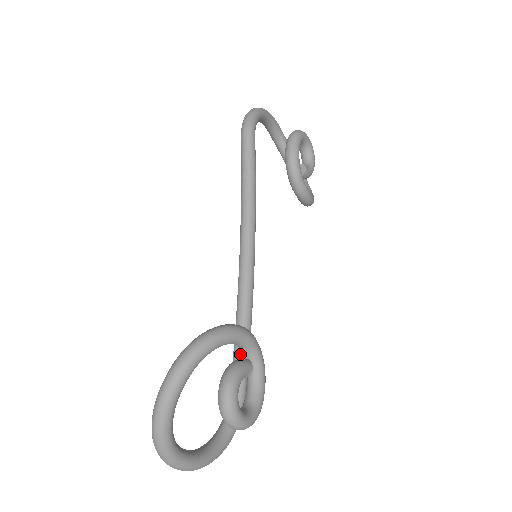
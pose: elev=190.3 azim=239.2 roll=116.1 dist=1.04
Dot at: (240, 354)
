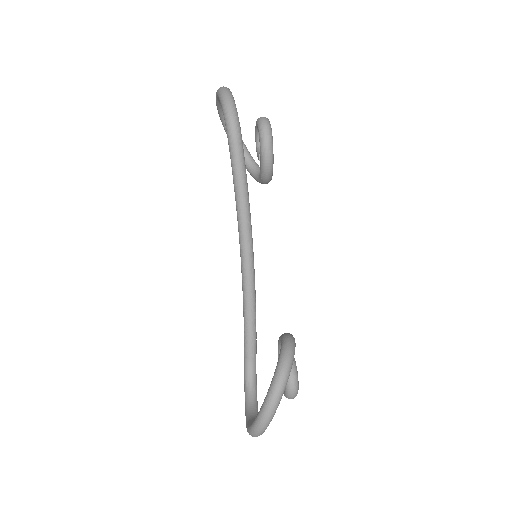
Dot at: (253, 334)
